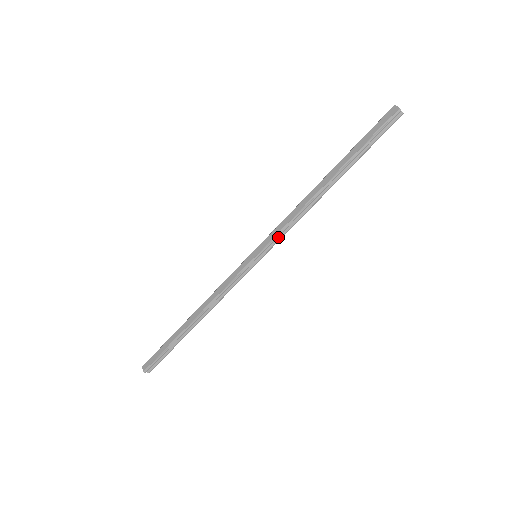
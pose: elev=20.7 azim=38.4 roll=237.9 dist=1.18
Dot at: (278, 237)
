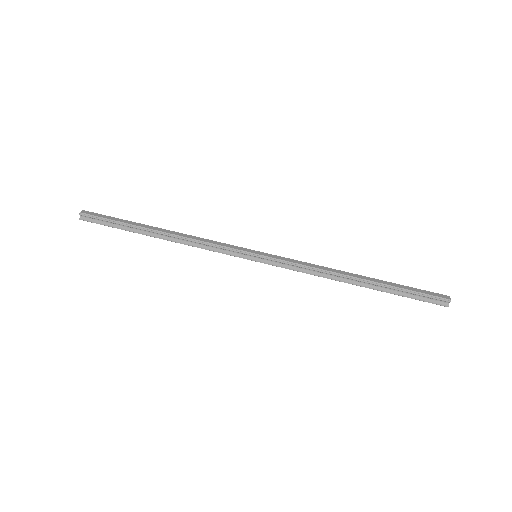
Dot at: (285, 265)
